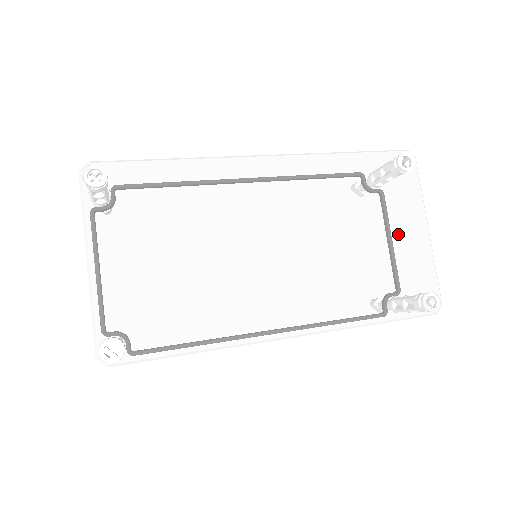
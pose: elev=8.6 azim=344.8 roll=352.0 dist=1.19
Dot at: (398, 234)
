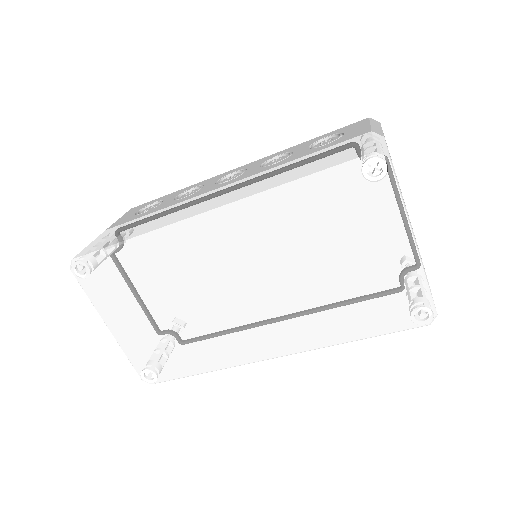
Dot at: (372, 257)
